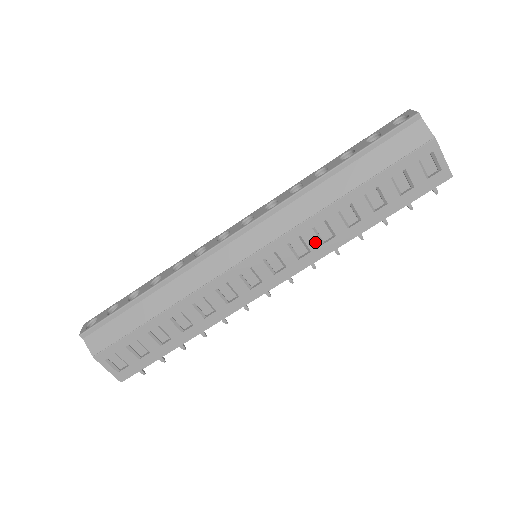
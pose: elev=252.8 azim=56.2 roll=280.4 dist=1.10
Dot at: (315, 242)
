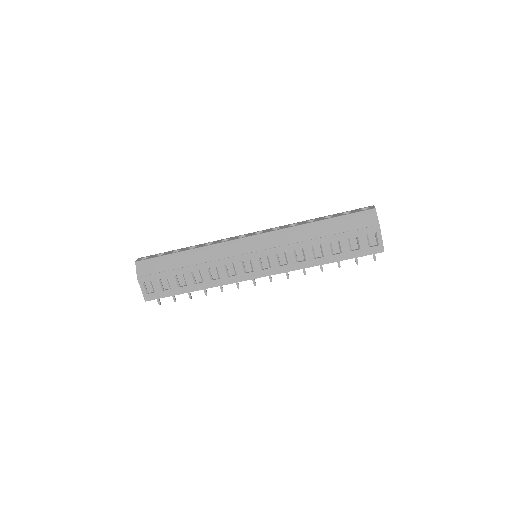
Dot at: (293, 259)
